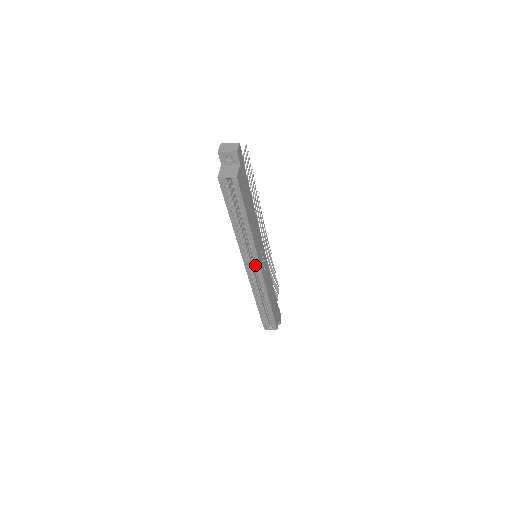
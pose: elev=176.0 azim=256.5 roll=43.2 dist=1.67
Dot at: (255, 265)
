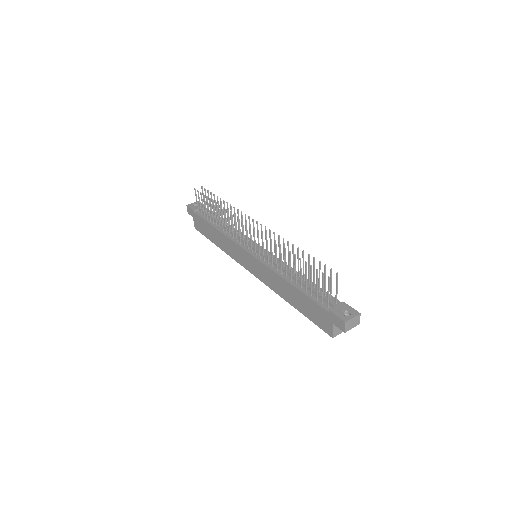
Dot at: occluded
